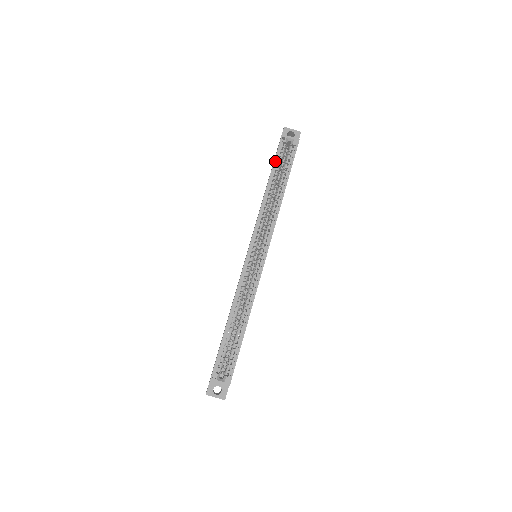
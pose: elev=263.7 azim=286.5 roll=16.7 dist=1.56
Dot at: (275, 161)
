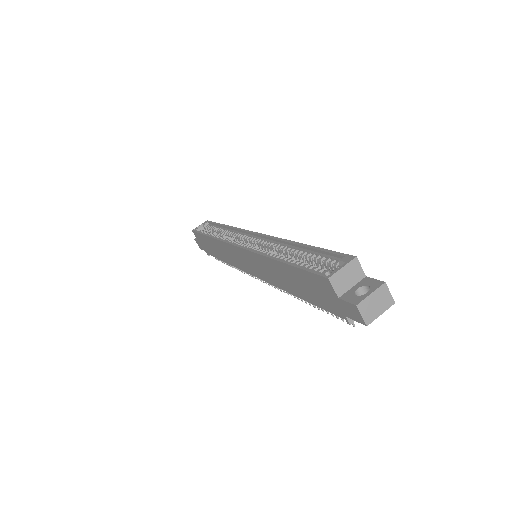
Dot at: (201, 233)
